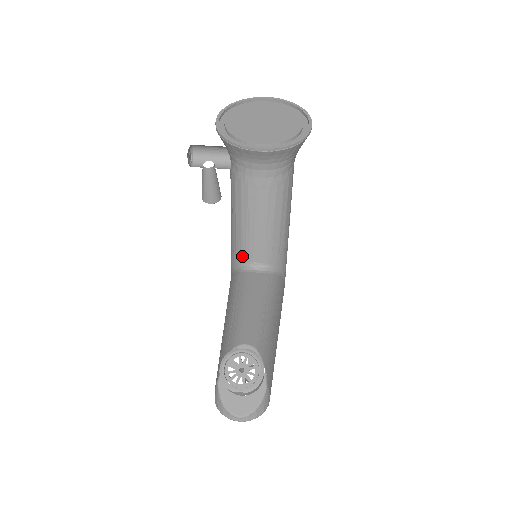
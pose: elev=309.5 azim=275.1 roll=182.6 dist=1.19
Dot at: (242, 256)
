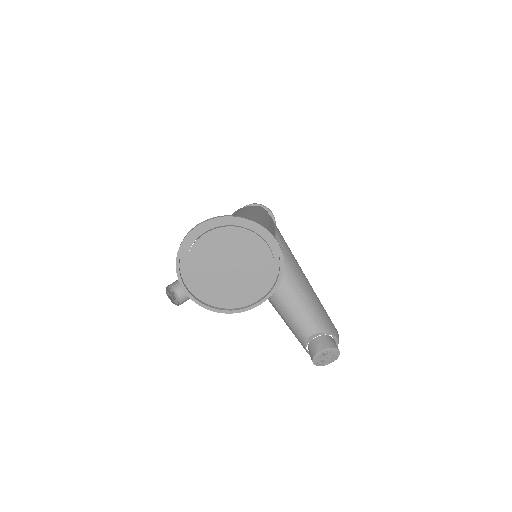
Dot at: occluded
